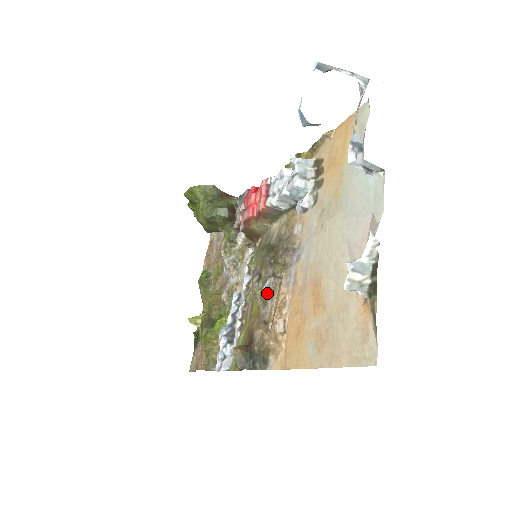
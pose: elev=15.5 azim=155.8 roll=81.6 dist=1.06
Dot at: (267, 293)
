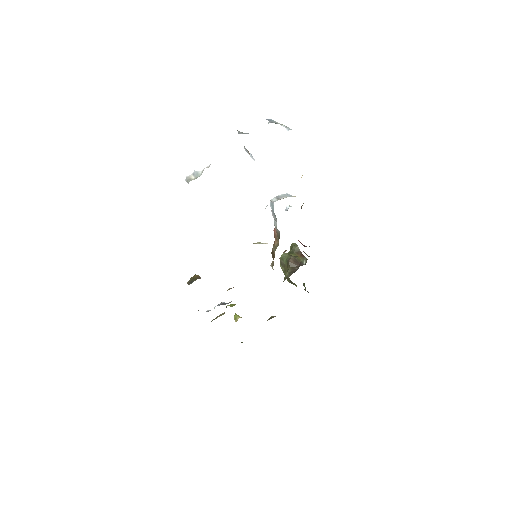
Dot at: occluded
